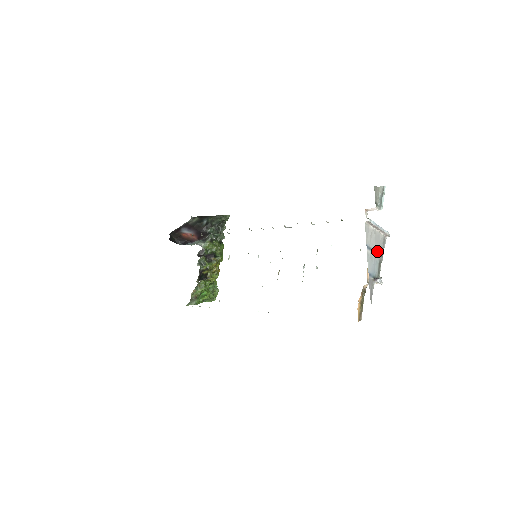
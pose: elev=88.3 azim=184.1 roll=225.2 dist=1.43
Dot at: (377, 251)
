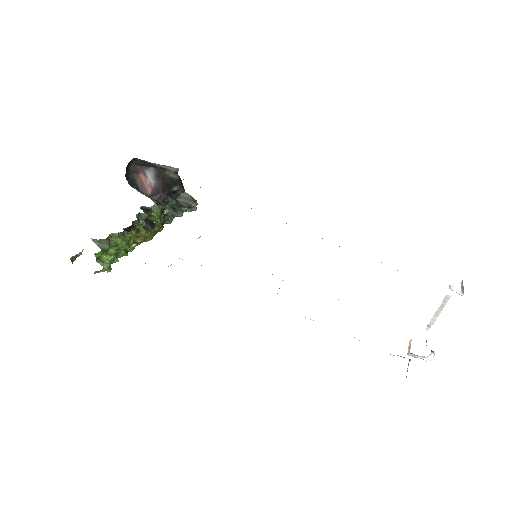
Dot at: occluded
